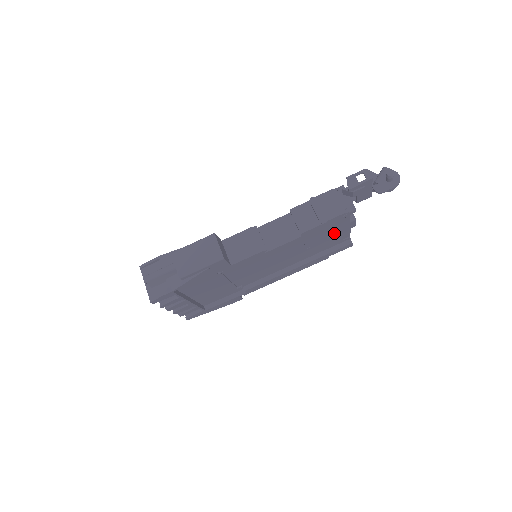
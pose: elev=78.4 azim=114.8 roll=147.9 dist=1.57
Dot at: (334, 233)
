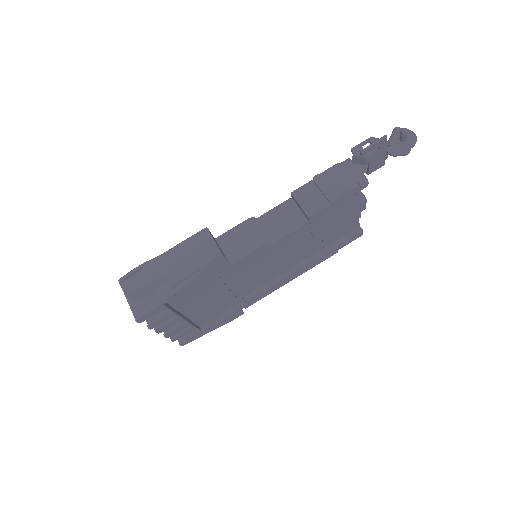
Dot at: (344, 217)
